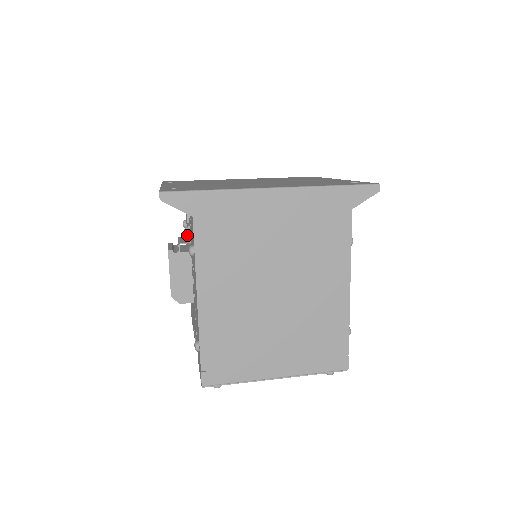
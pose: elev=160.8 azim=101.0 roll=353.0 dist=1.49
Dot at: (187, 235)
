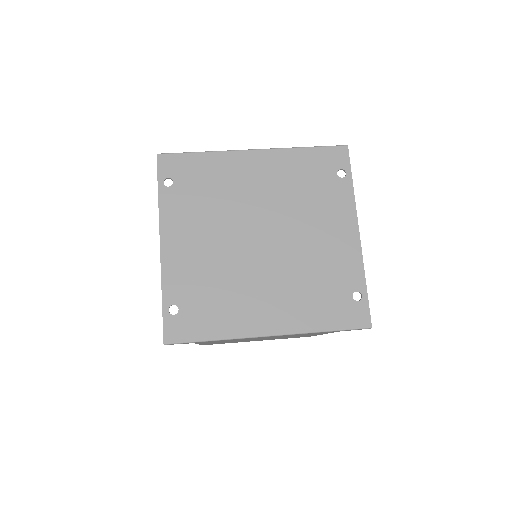
Dot at: occluded
